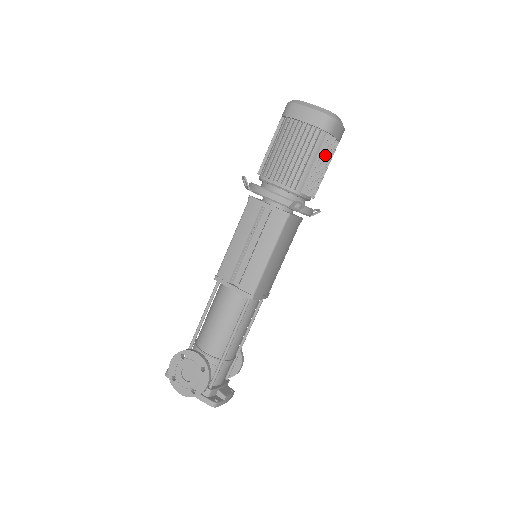
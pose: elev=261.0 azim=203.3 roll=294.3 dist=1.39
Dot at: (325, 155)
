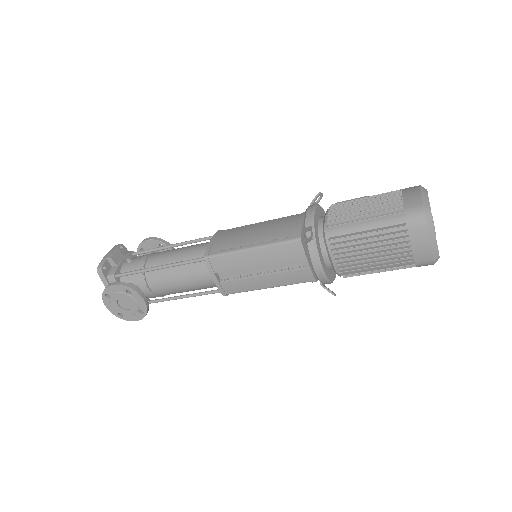
Dot at: occluded
